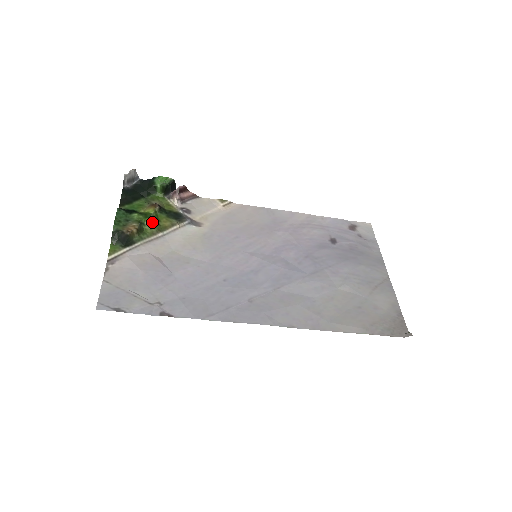
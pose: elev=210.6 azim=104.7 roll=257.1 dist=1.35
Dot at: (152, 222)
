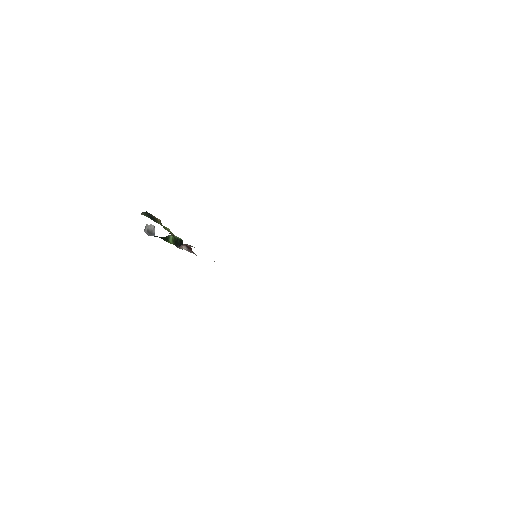
Dot at: occluded
